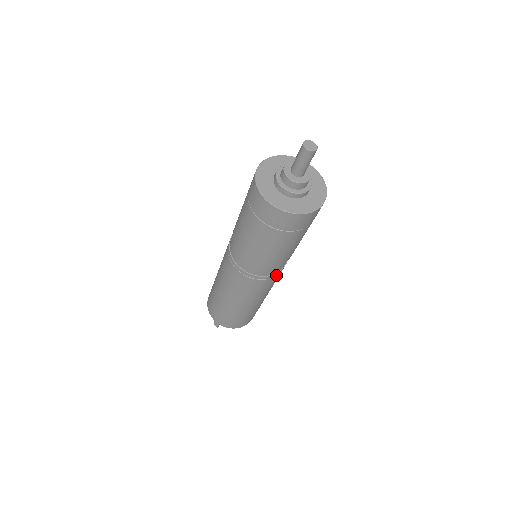
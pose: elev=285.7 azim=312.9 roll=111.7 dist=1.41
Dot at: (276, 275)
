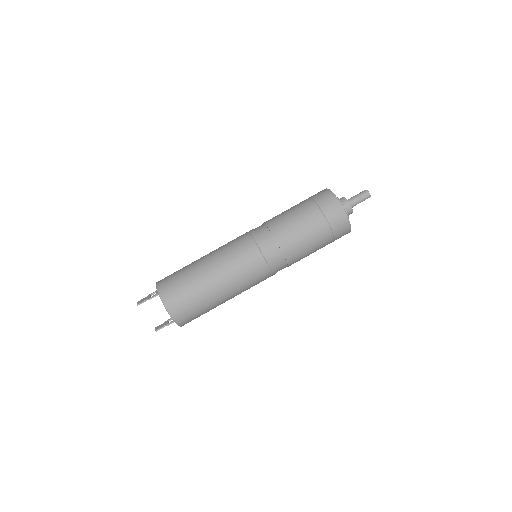
Dot at: (265, 257)
